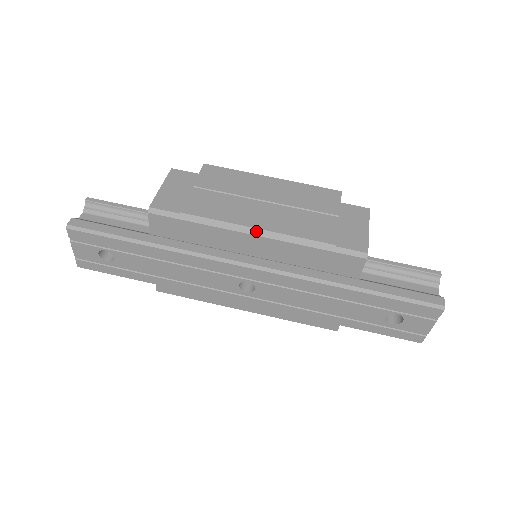
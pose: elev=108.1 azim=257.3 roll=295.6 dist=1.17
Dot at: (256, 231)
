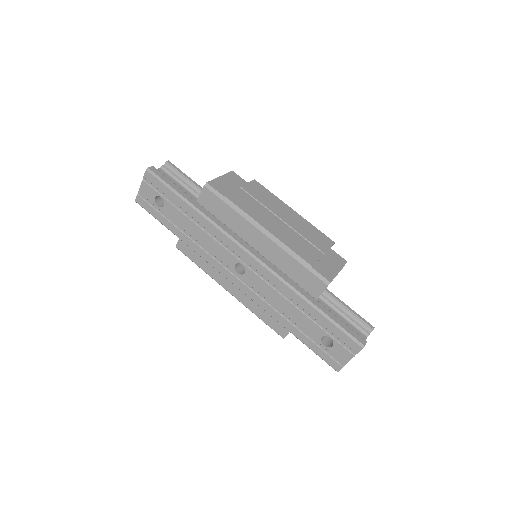
Dot at: (266, 232)
